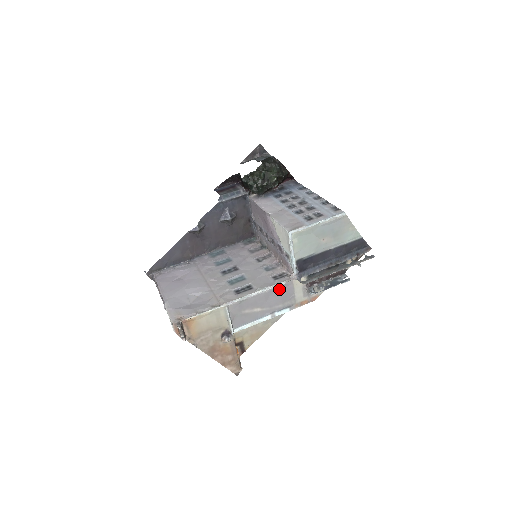
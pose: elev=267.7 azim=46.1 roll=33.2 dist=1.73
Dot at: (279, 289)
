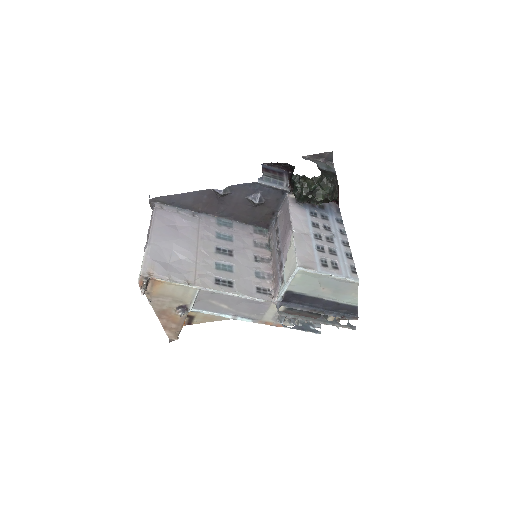
Dot at: (255, 302)
